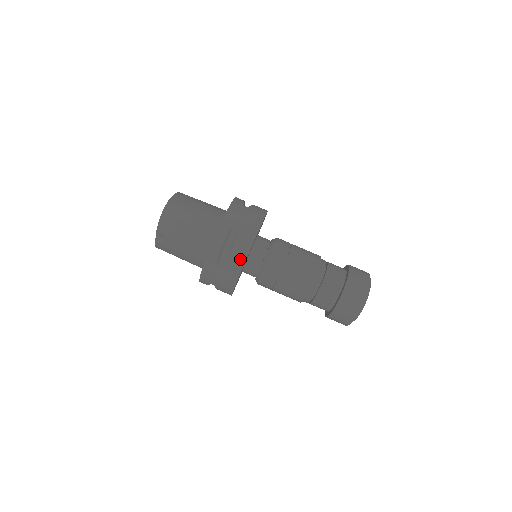
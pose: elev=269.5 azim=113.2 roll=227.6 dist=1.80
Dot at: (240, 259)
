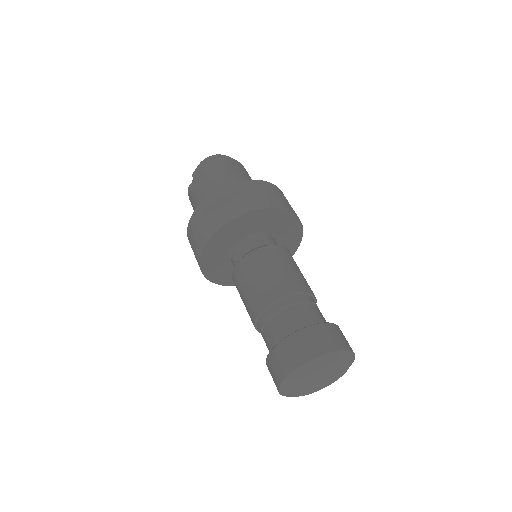
Dot at: (222, 220)
